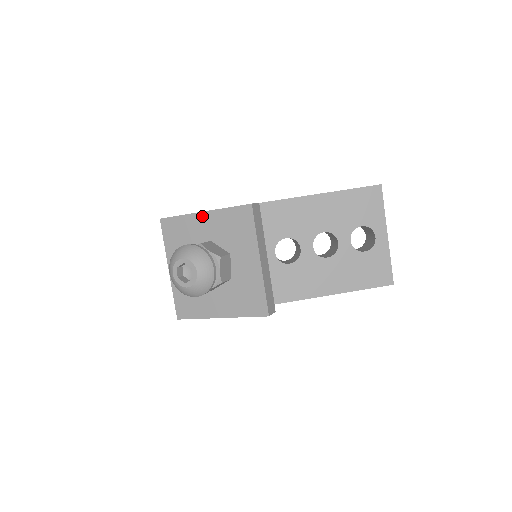
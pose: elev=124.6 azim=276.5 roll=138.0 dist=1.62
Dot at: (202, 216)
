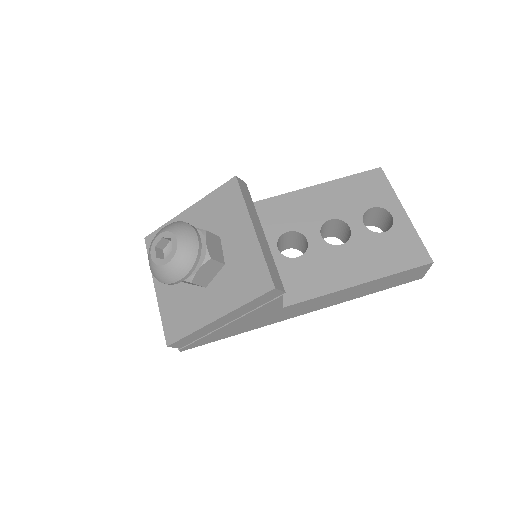
Dot at: (187, 213)
